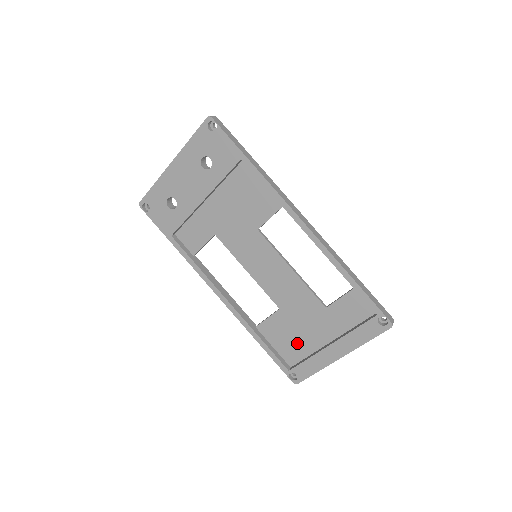
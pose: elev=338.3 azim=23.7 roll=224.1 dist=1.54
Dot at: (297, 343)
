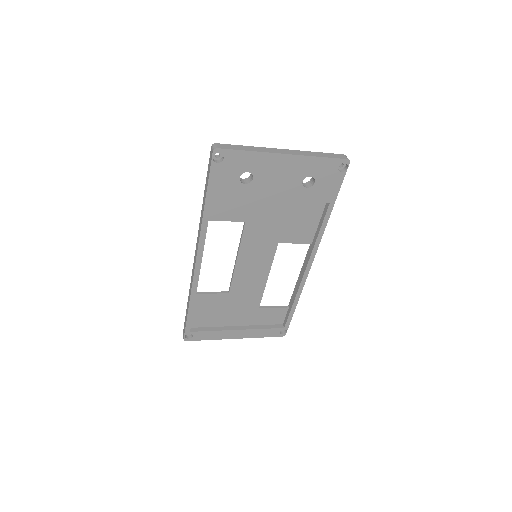
Dot at: (214, 317)
